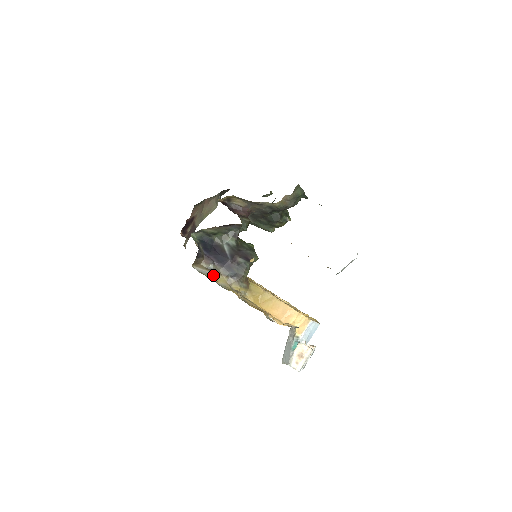
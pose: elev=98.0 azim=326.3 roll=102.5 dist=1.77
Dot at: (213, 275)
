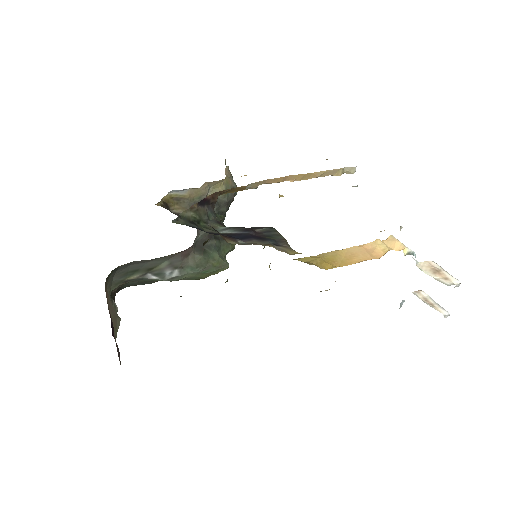
Dot at: occluded
